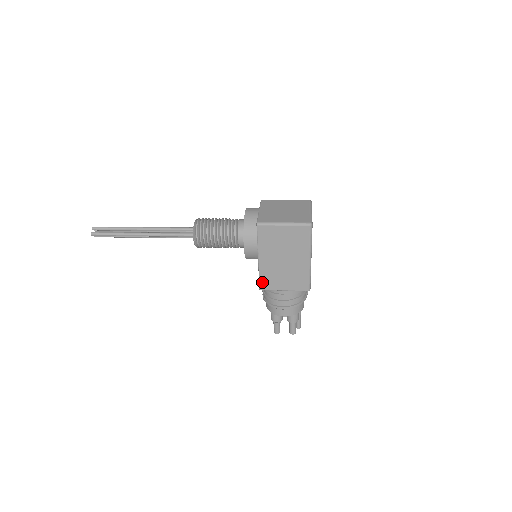
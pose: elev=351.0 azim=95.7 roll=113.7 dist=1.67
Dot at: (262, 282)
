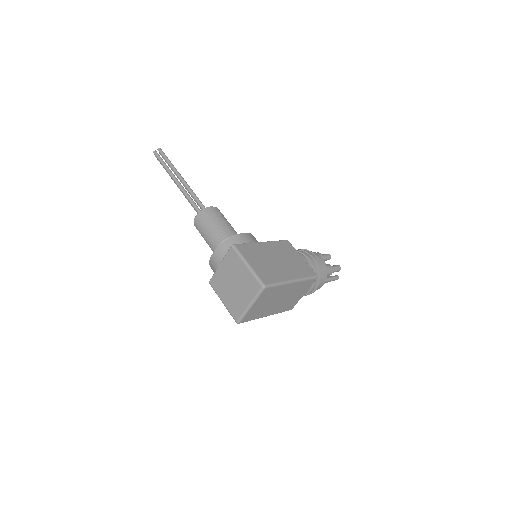
Dot at: occluded
